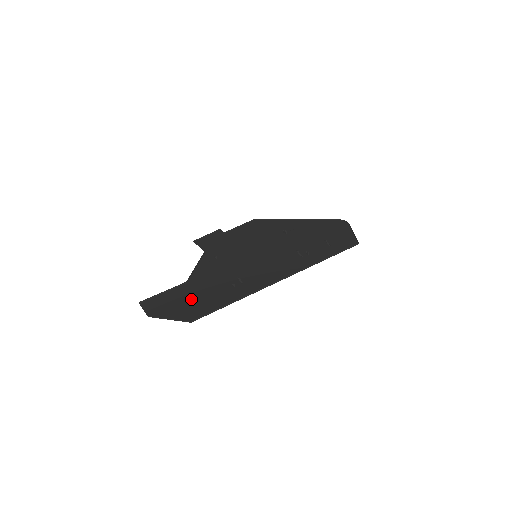
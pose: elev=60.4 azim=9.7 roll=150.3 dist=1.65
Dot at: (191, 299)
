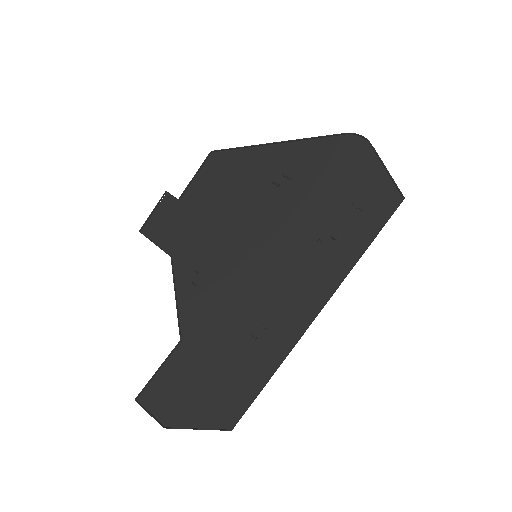
Dot at: (206, 379)
